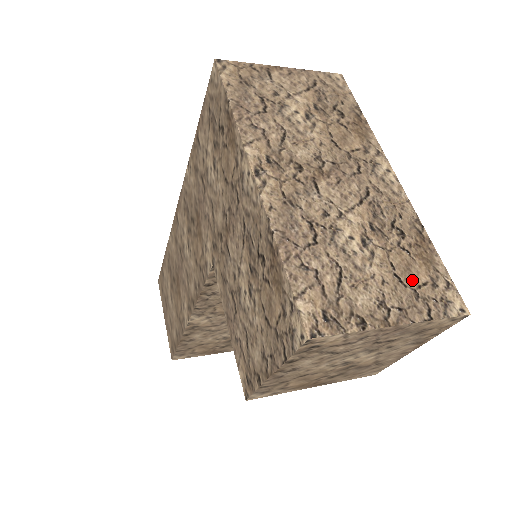
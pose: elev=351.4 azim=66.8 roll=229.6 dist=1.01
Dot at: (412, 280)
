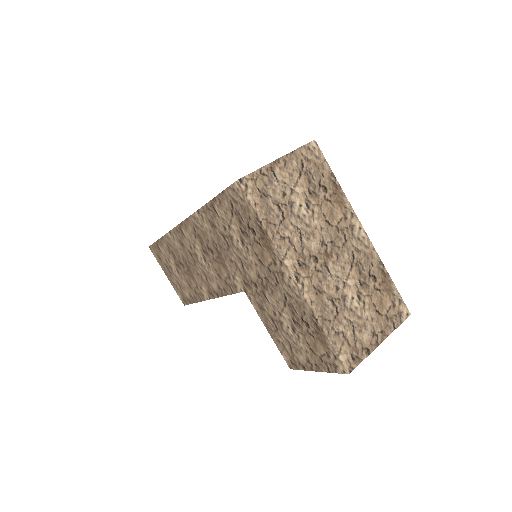
Dot at: (384, 309)
